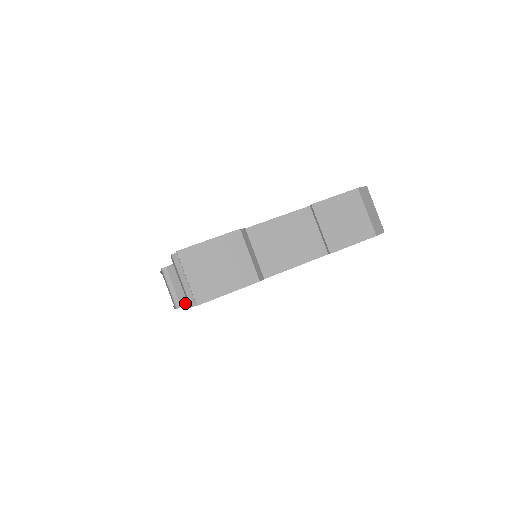
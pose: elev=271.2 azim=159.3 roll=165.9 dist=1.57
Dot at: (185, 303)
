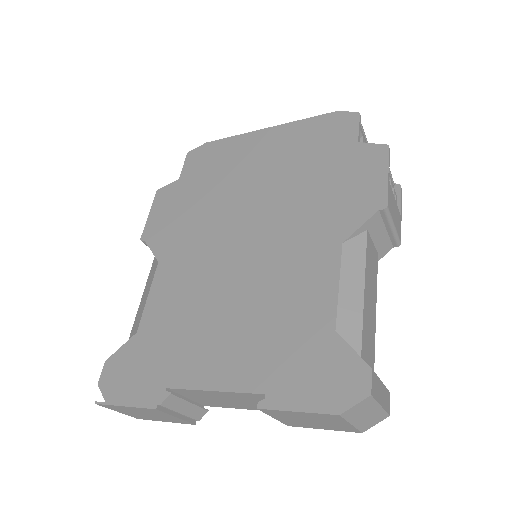
Dot at: occluded
